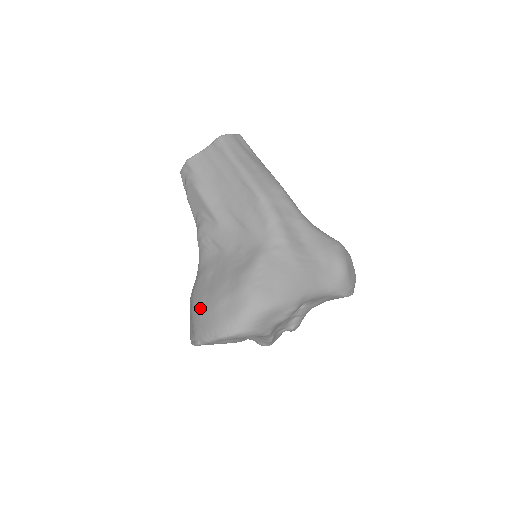
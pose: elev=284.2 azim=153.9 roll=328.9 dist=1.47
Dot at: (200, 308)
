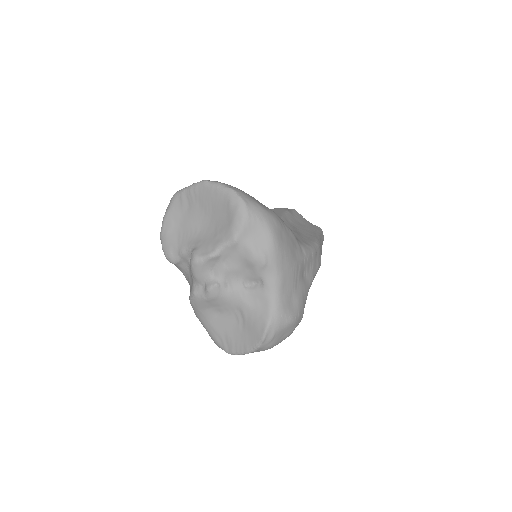
Dot at: occluded
